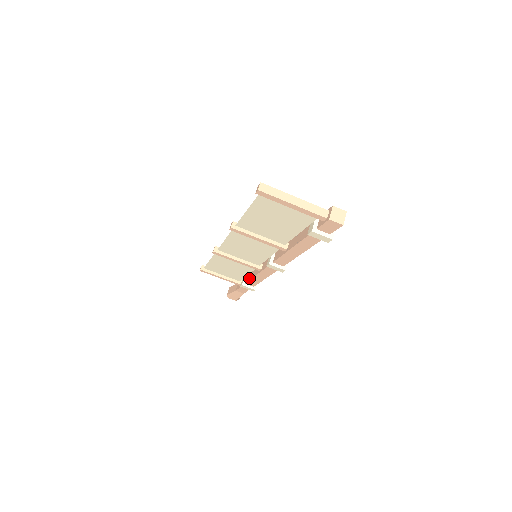
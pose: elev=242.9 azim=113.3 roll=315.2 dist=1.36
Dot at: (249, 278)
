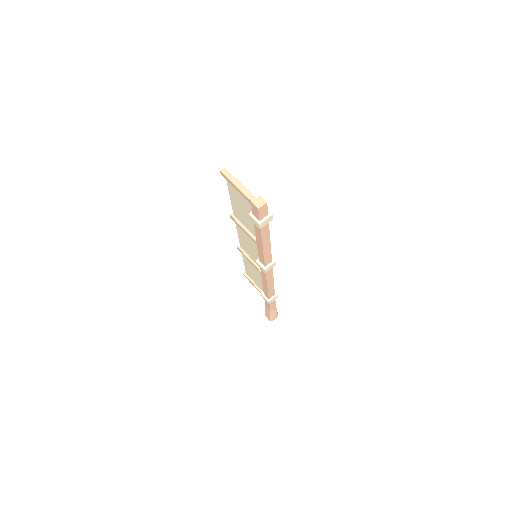
Dot at: occluded
